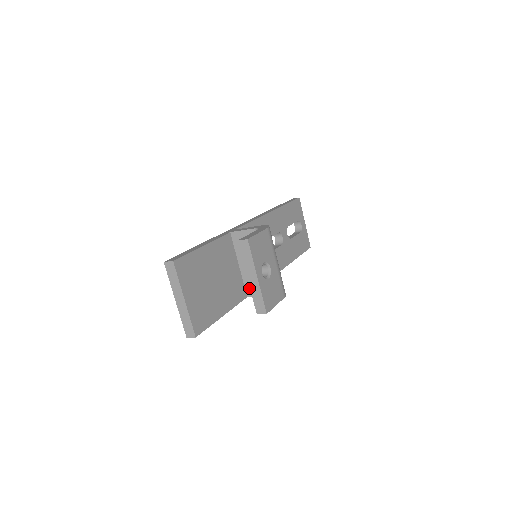
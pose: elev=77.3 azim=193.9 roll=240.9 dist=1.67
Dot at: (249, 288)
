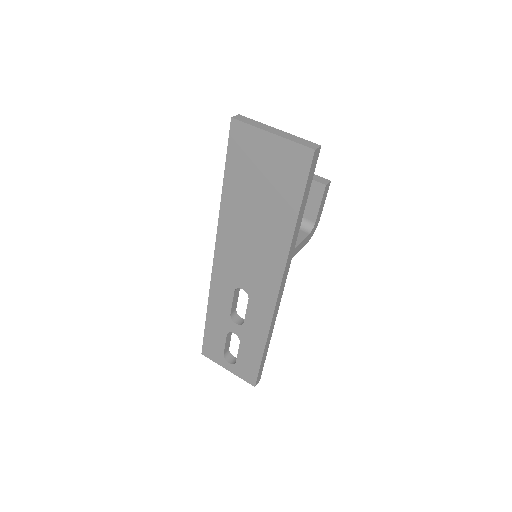
Dot at: occluded
